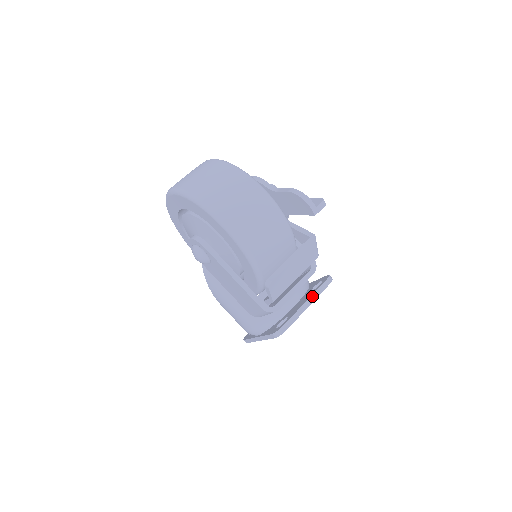
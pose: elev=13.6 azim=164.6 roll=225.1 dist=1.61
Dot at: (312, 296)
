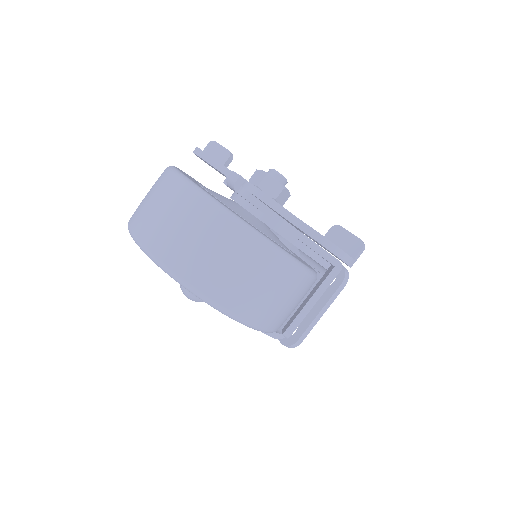
Dot at: (327, 304)
